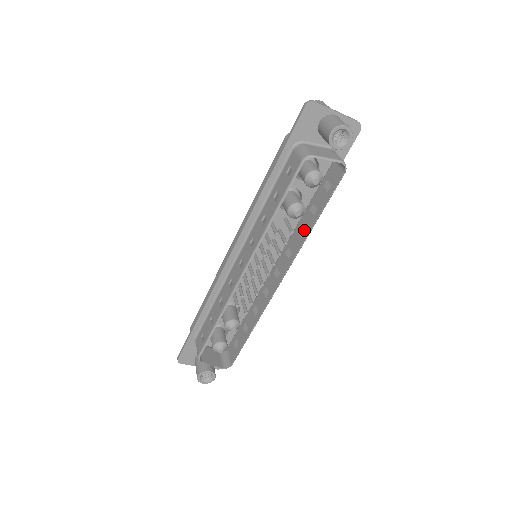
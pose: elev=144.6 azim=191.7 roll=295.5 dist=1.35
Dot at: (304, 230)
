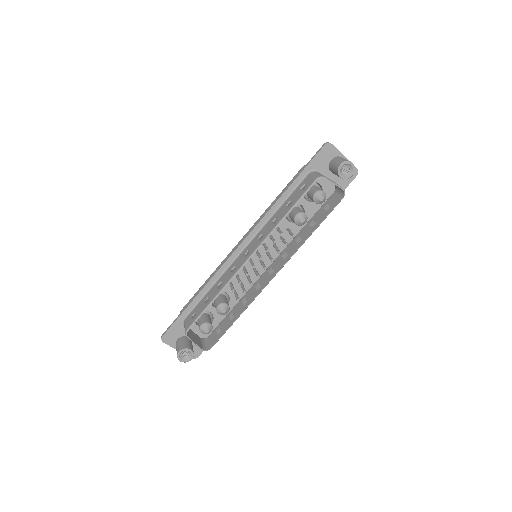
Dot at: (302, 238)
